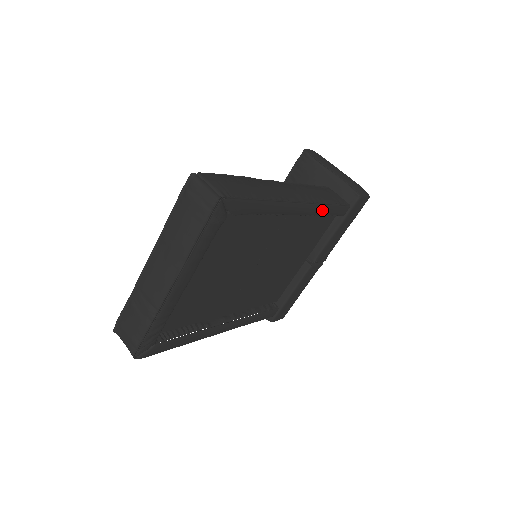
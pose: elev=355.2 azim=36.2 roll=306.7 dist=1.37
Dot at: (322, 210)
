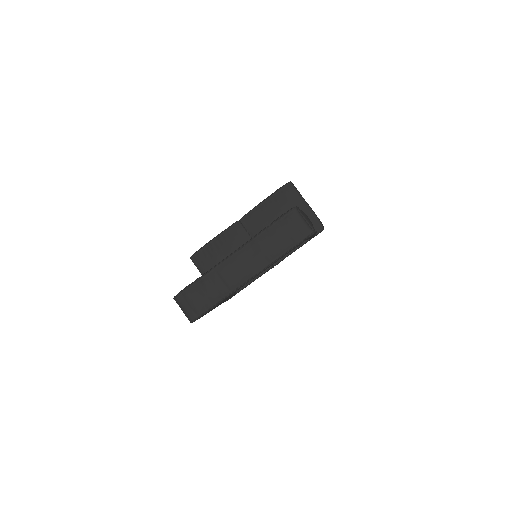
Dot at: occluded
